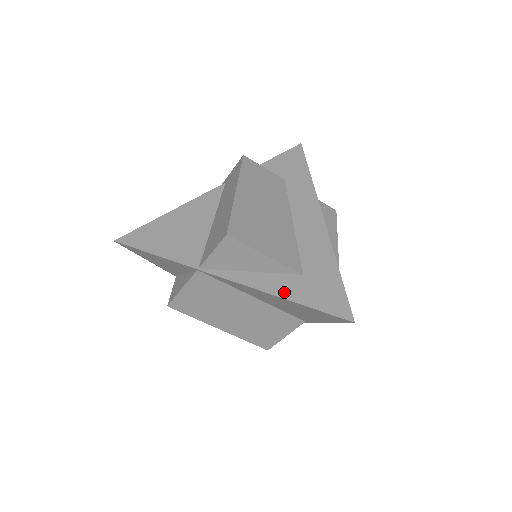
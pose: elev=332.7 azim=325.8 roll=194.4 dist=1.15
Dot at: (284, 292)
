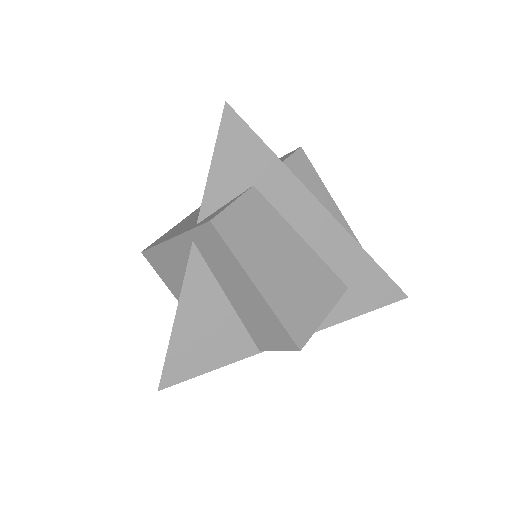
Dot at: (344, 315)
